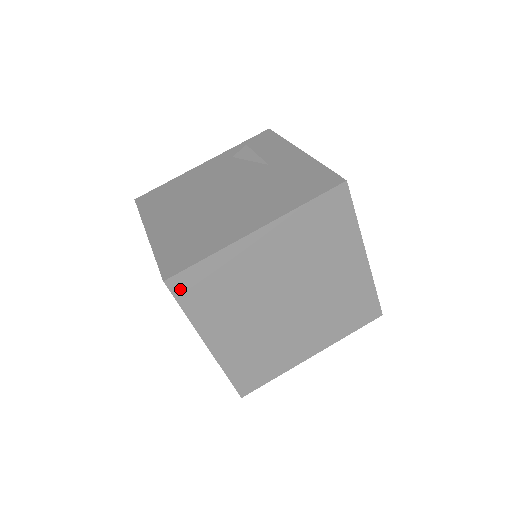
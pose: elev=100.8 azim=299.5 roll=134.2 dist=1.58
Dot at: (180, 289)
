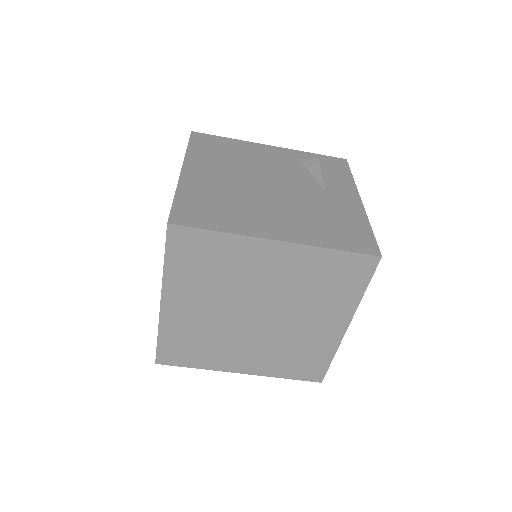
Dot at: (176, 240)
